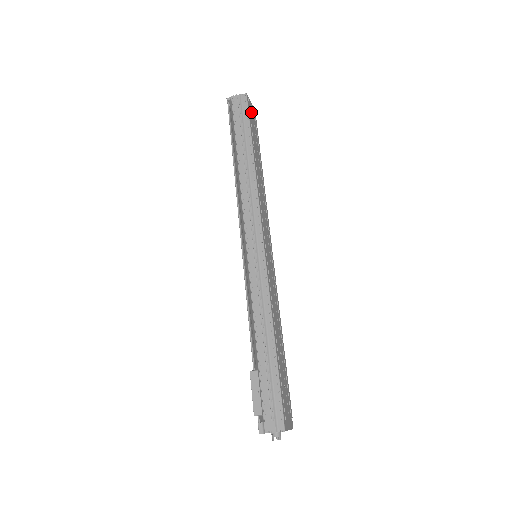
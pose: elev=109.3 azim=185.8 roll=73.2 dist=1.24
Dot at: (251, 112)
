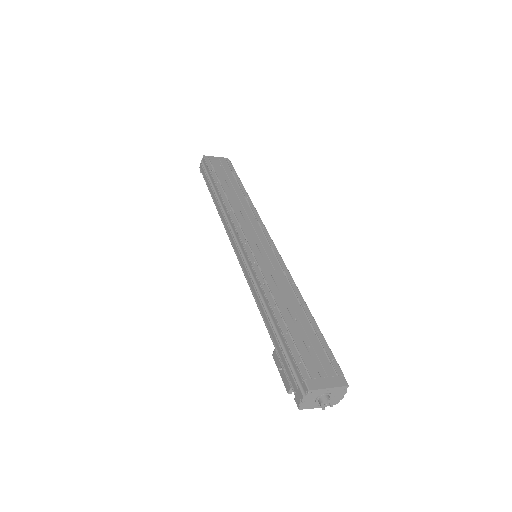
Dot at: (216, 163)
